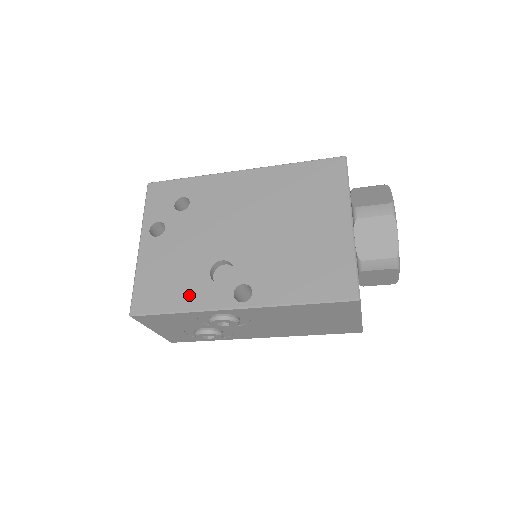
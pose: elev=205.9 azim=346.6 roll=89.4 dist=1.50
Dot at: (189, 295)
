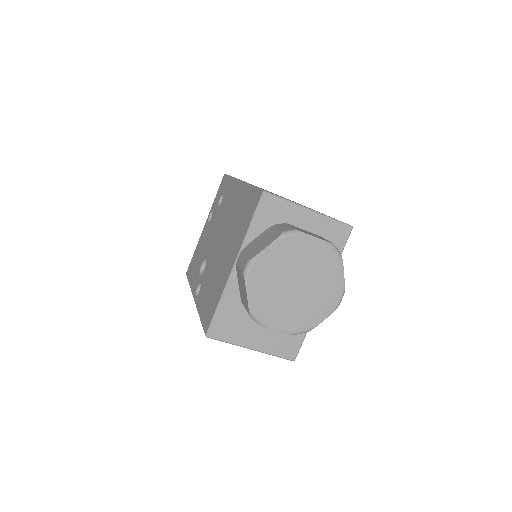
Dot at: (194, 276)
